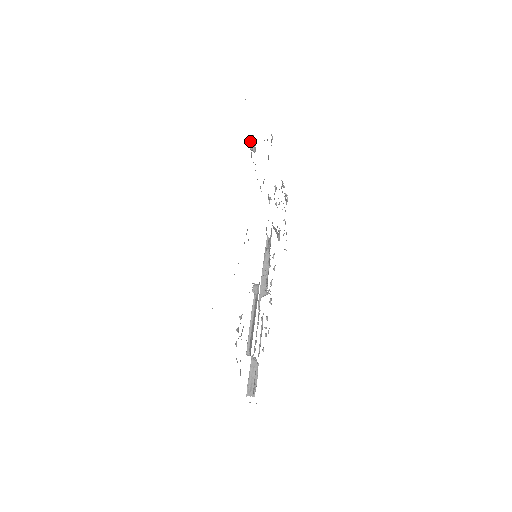
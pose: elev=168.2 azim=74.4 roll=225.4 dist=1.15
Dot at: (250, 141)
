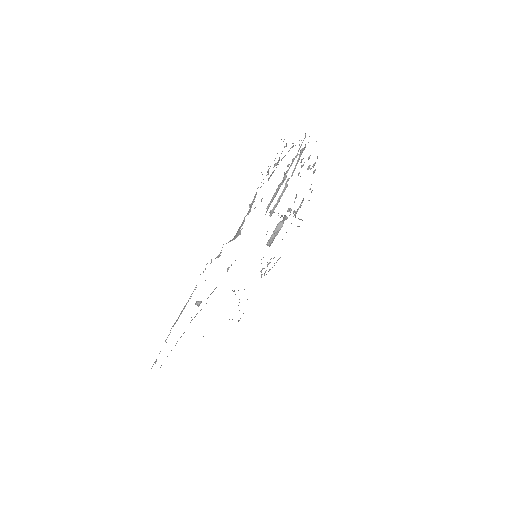
Dot at: occluded
